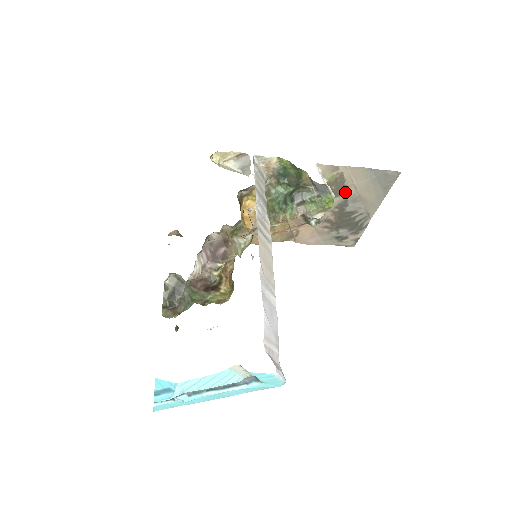
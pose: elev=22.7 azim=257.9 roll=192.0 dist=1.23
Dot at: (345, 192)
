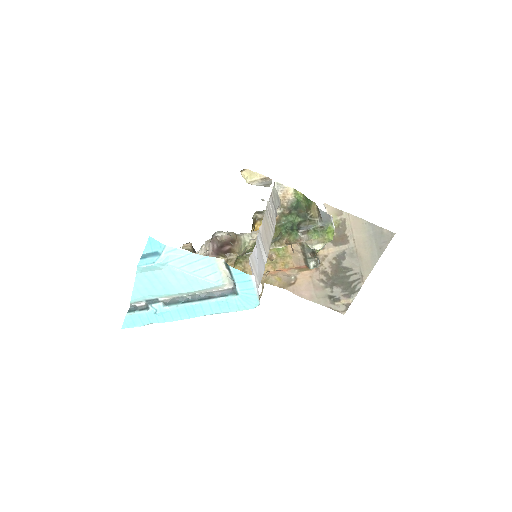
Dot at: (344, 242)
